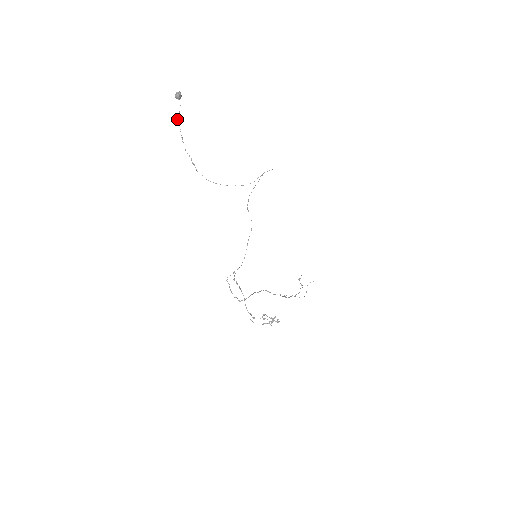
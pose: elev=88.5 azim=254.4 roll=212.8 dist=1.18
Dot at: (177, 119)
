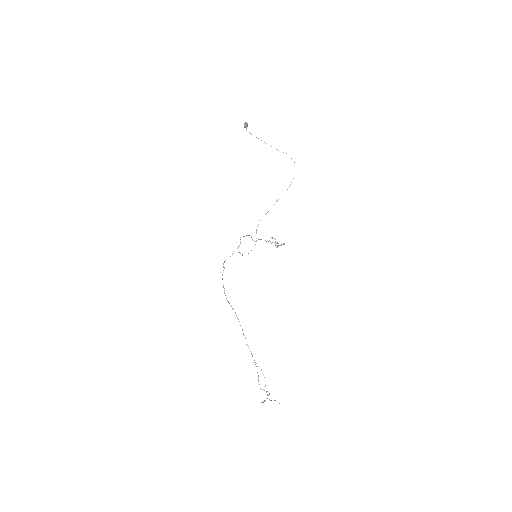
Dot at: occluded
